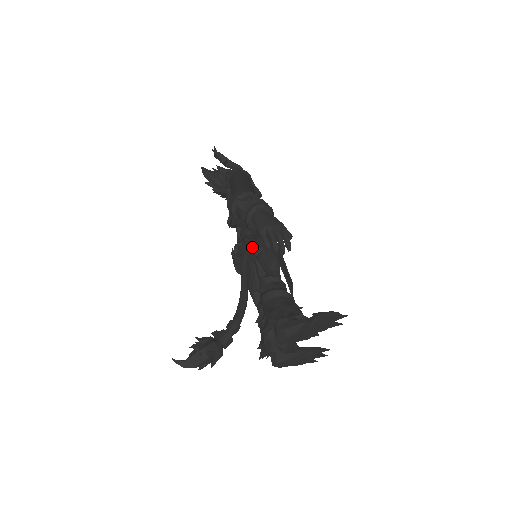
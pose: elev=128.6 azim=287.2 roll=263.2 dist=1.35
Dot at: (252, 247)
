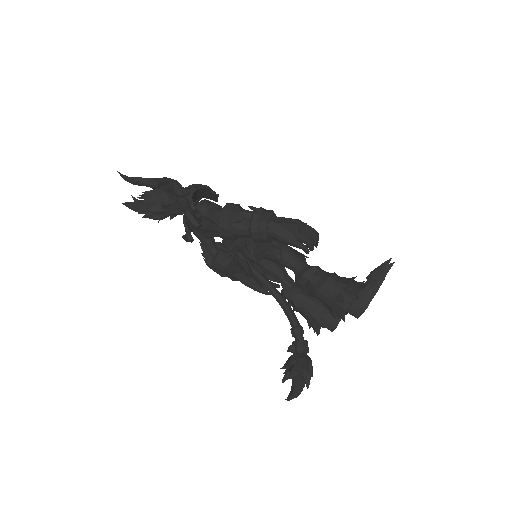
Dot at: (269, 255)
